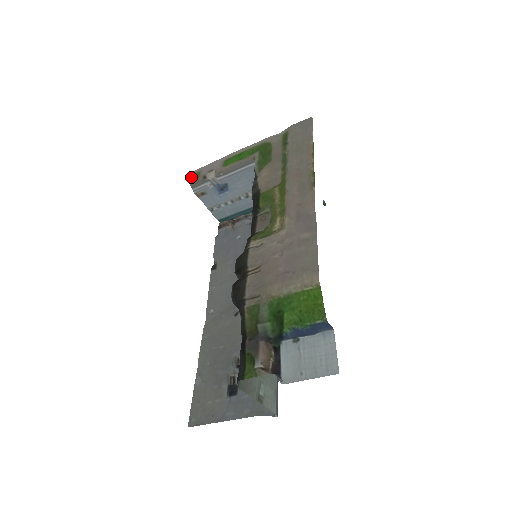
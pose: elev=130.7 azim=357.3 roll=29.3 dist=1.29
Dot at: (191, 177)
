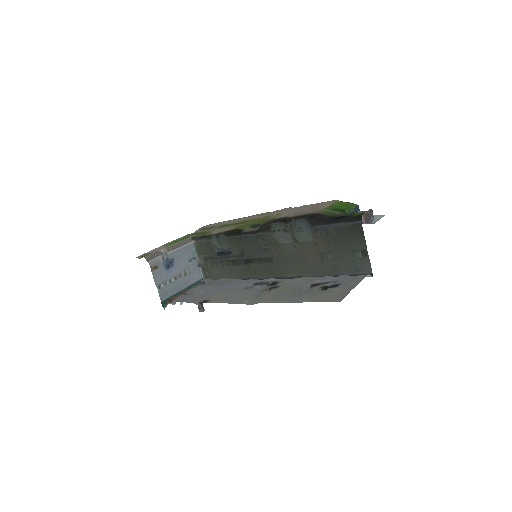
Dot at: (138, 258)
